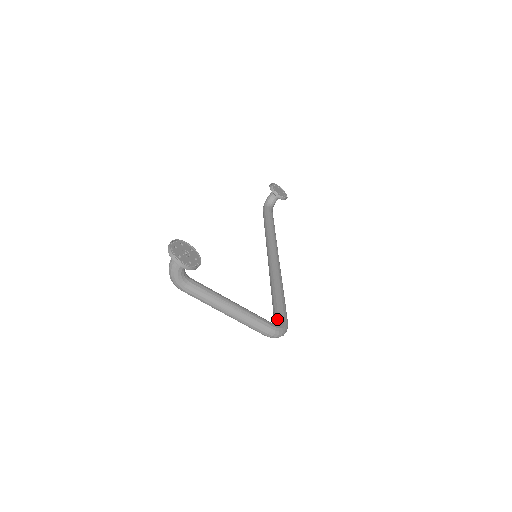
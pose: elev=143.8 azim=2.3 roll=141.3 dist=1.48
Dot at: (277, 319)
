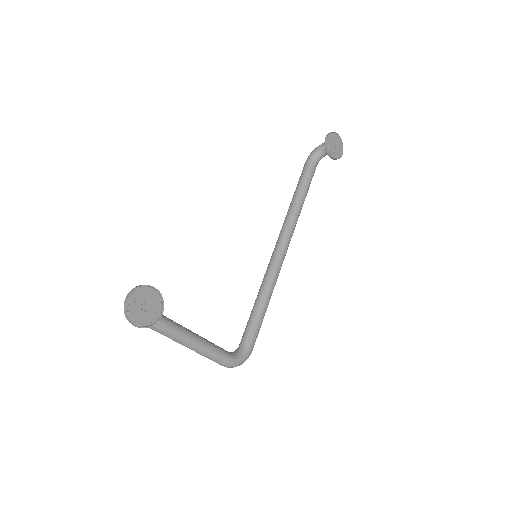
Dot at: (243, 344)
